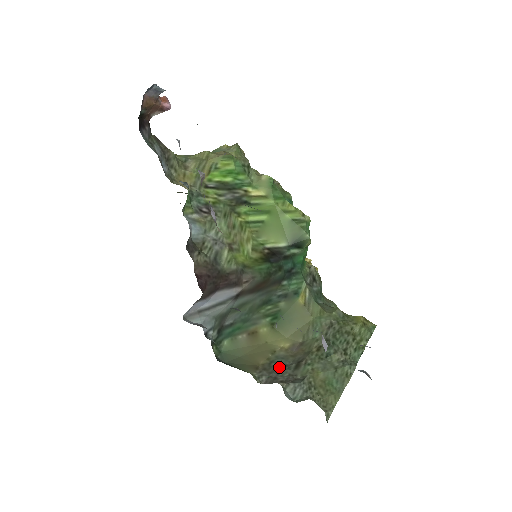
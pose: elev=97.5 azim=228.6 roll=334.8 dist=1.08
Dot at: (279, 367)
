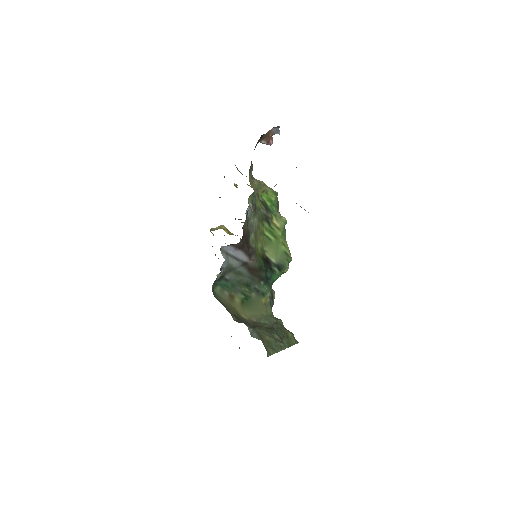
Dot at: (243, 321)
